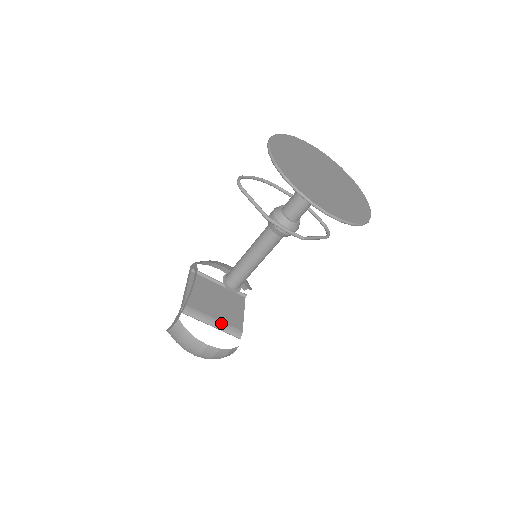
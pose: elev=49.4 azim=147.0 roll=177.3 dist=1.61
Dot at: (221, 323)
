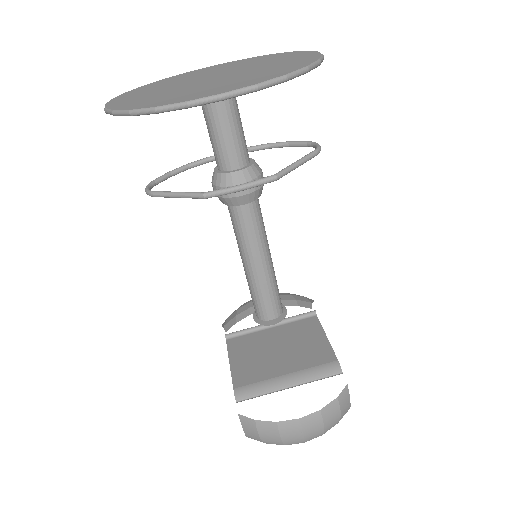
Dot at: (300, 373)
